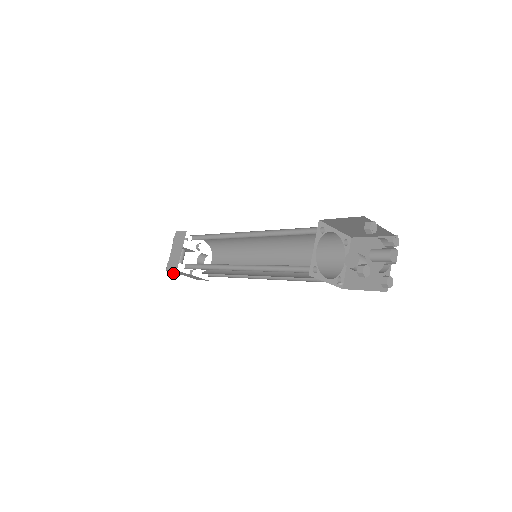
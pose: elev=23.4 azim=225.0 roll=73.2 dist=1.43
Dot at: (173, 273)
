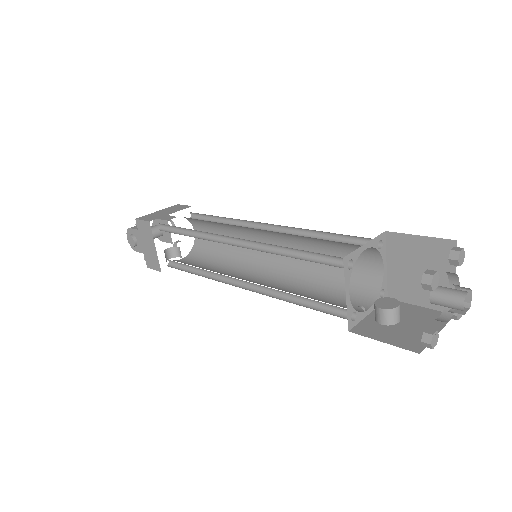
Dot at: (133, 236)
